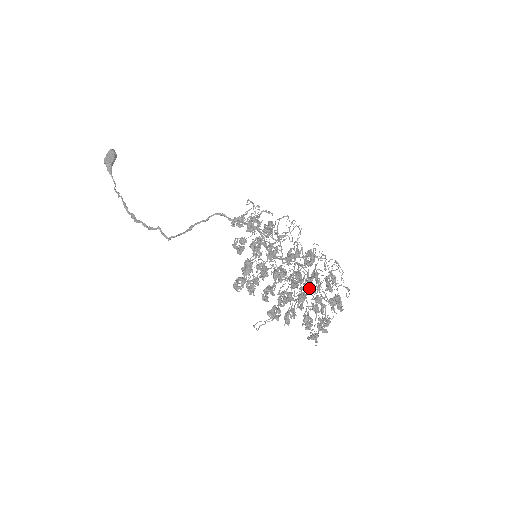
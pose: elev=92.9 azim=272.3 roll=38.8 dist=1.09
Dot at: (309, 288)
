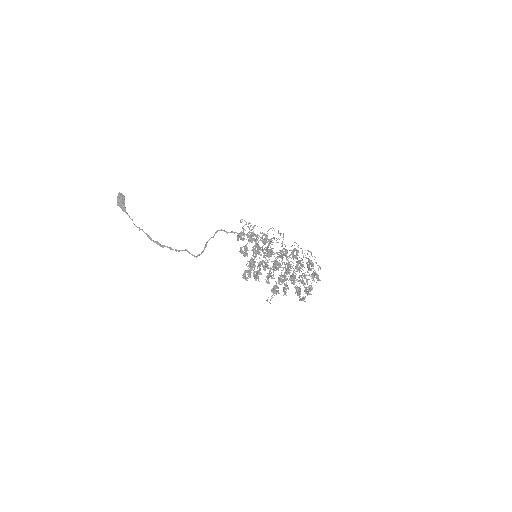
Dot at: (294, 270)
